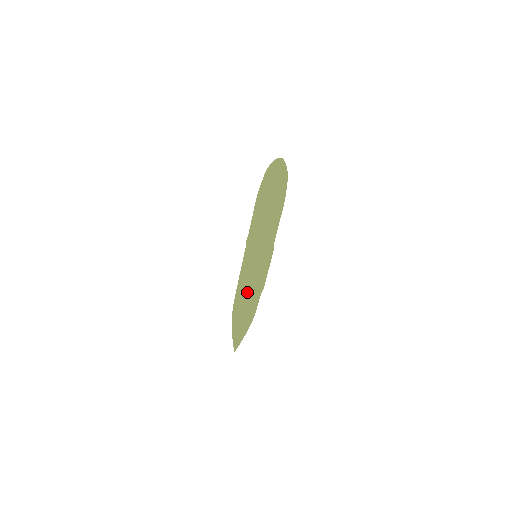
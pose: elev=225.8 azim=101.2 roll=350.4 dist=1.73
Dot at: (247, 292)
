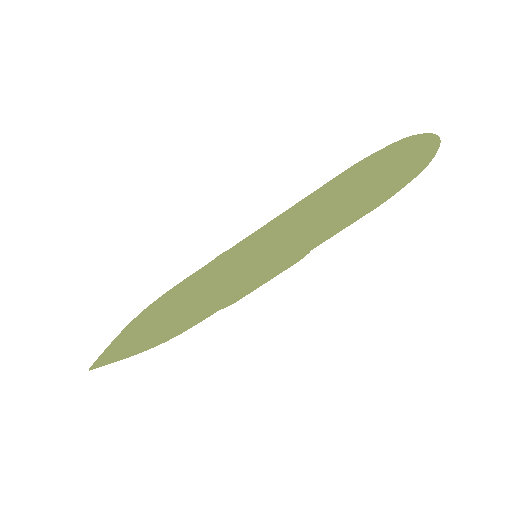
Dot at: (204, 290)
